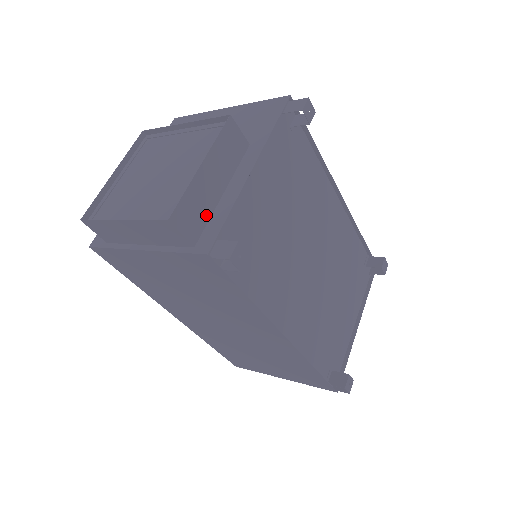
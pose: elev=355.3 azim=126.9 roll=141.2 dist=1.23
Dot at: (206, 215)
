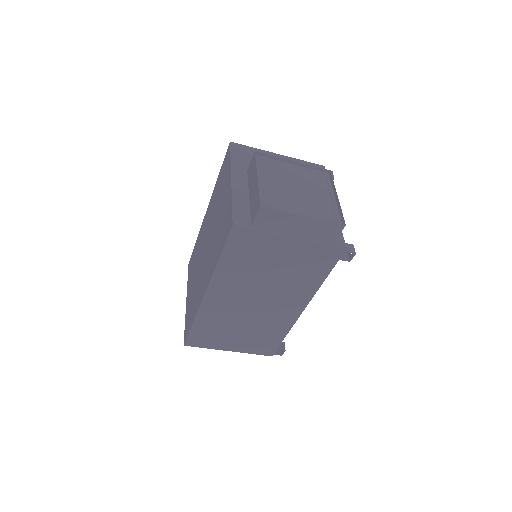
Dot at: occluded
